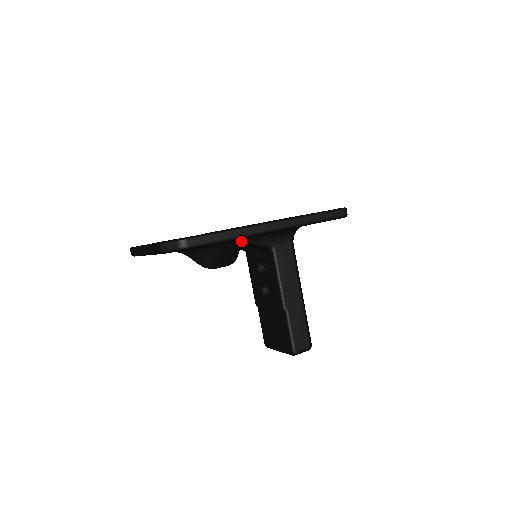
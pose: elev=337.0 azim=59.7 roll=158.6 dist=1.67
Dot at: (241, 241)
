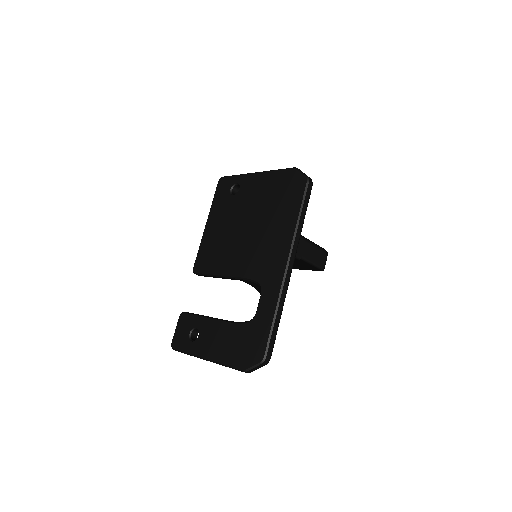
Dot at: occluded
